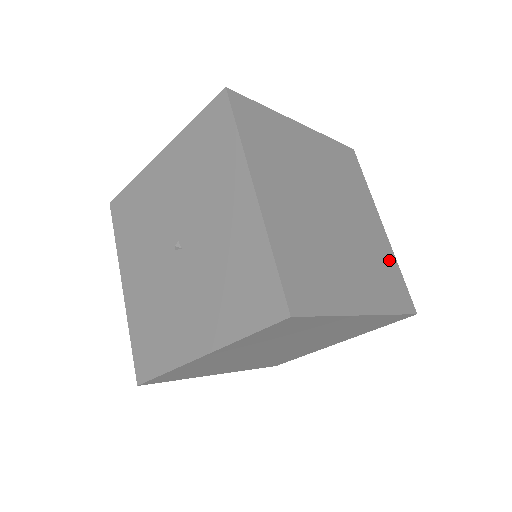
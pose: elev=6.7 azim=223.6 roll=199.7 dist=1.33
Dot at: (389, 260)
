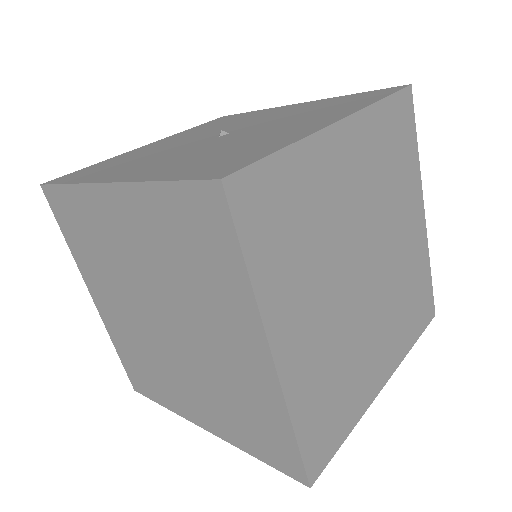
Dot at: occluded
